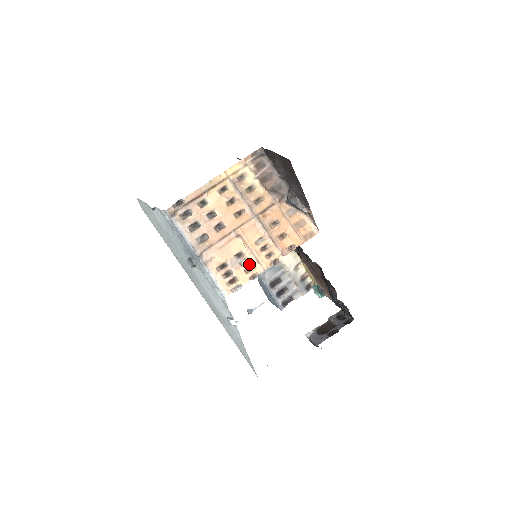
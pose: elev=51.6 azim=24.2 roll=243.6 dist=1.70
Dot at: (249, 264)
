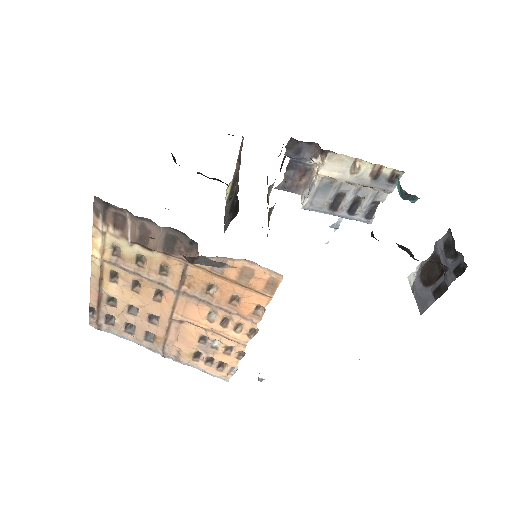
Dot at: (223, 345)
